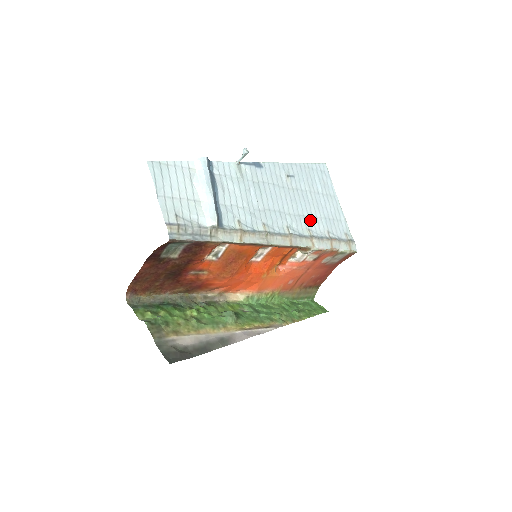
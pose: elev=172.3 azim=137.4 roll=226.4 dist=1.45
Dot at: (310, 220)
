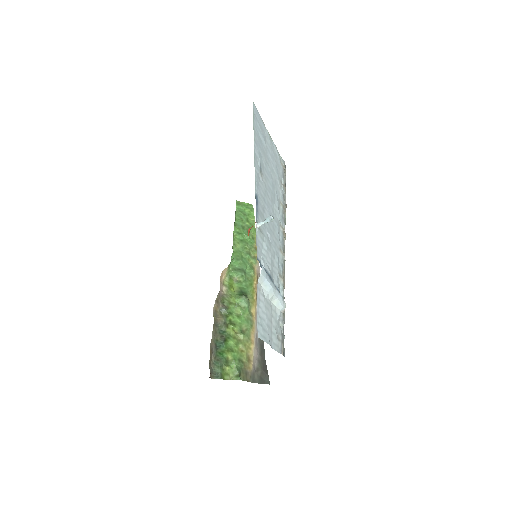
Dot at: (277, 191)
